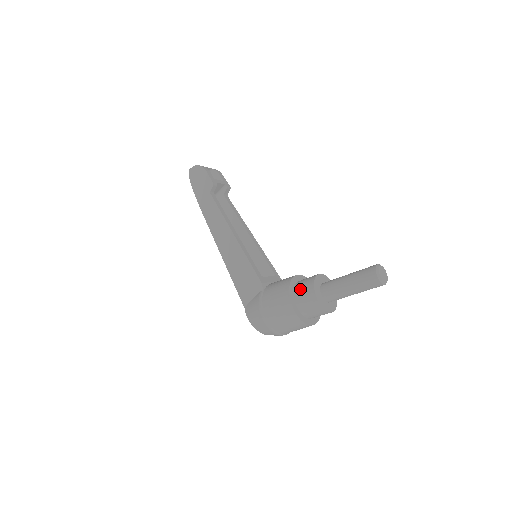
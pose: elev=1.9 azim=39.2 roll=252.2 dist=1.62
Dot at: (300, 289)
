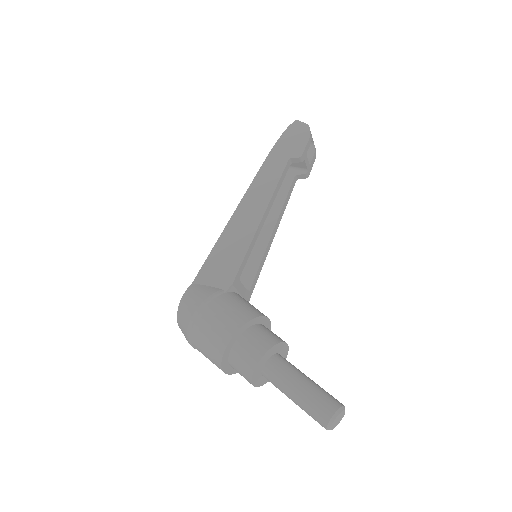
Dot at: (256, 334)
